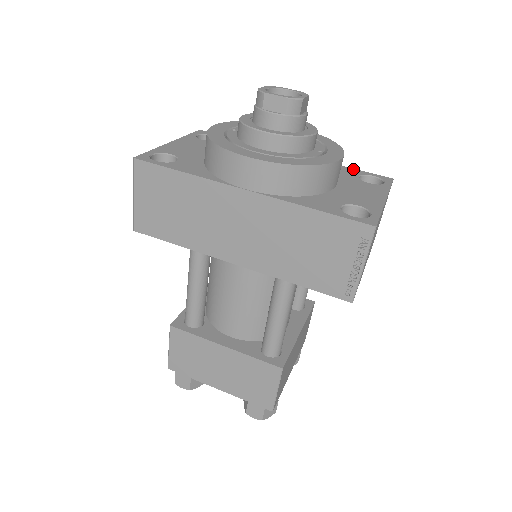
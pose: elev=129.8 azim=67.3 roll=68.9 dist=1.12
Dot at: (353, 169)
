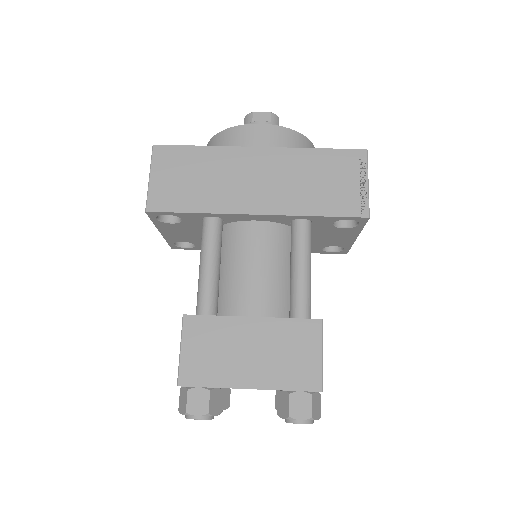
Dot at: occluded
